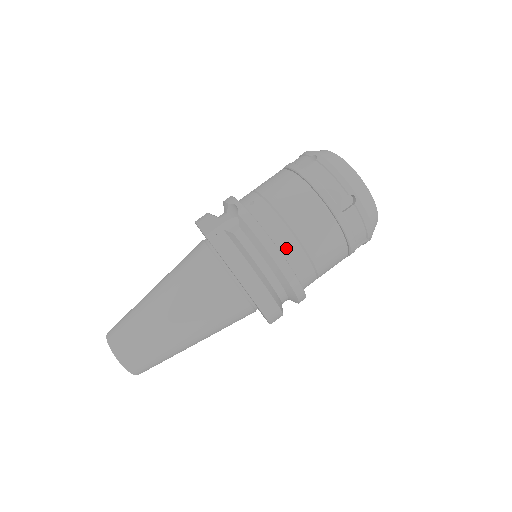
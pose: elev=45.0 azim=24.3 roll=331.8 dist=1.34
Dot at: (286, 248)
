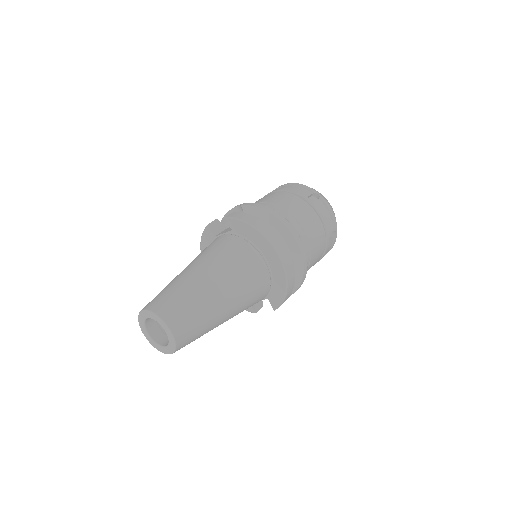
Dot at: occluded
